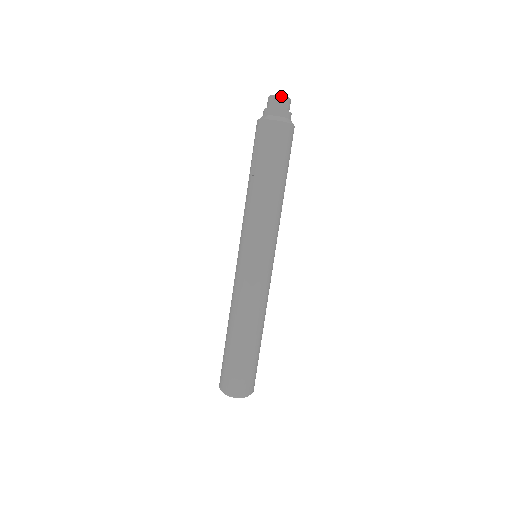
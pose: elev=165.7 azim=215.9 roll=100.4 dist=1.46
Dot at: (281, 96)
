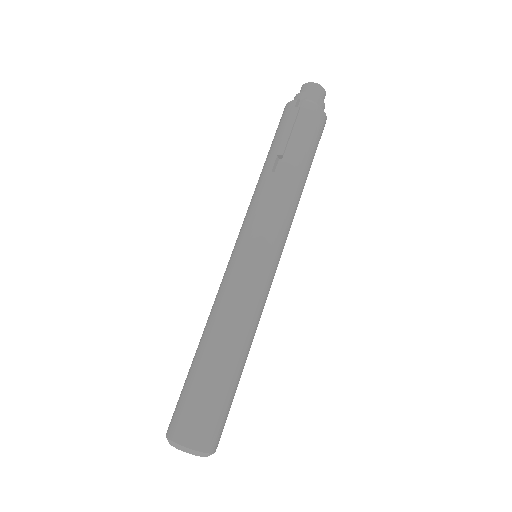
Dot at: occluded
